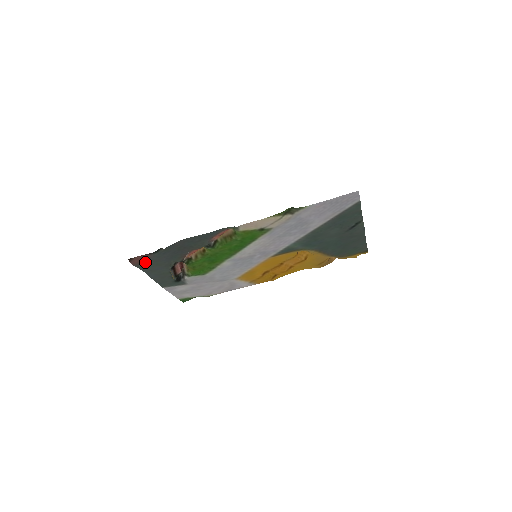
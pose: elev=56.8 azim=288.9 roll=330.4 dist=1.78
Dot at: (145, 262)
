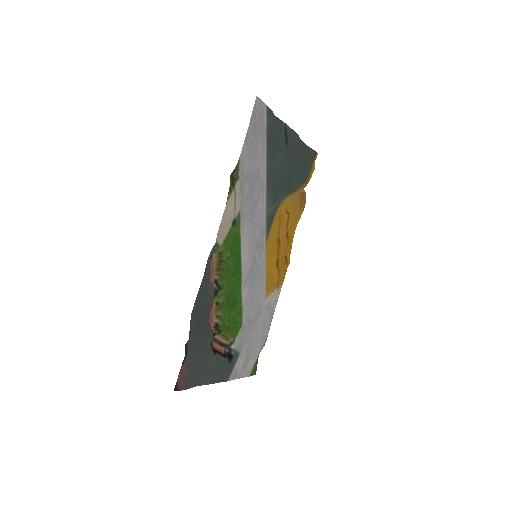
Dot at: (189, 374)
